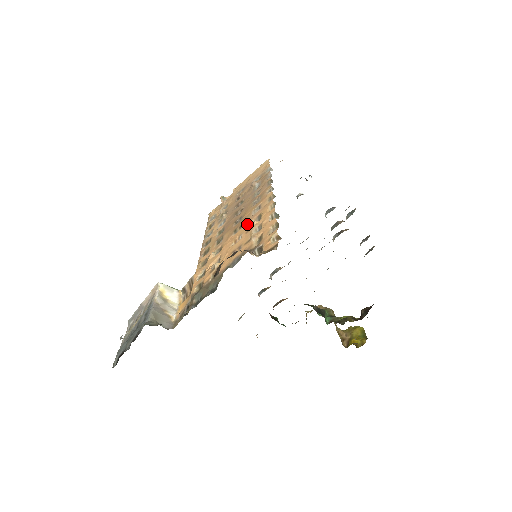
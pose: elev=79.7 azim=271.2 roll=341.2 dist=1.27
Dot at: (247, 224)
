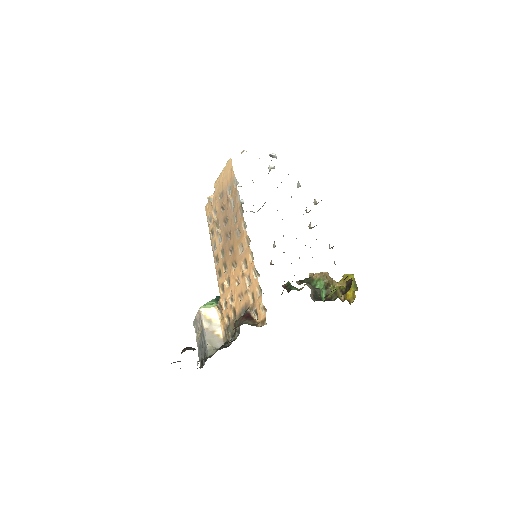
Dot at: (239, 265)
